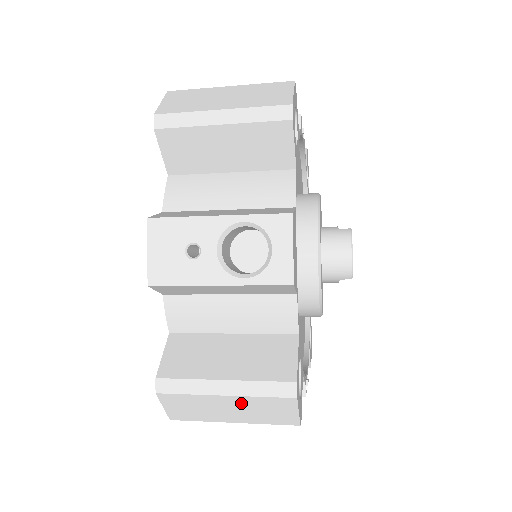
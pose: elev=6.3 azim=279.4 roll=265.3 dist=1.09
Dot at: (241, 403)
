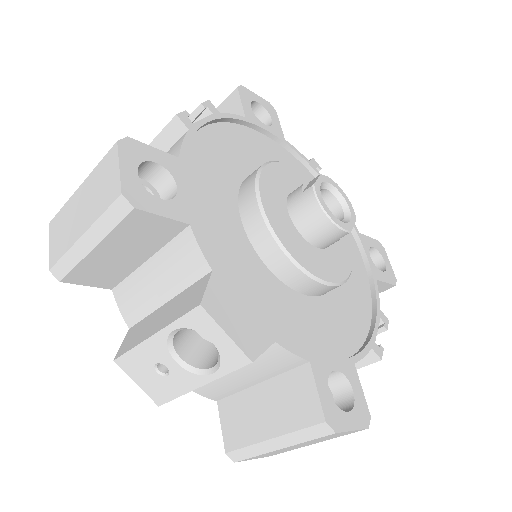
Dot at: occluded
